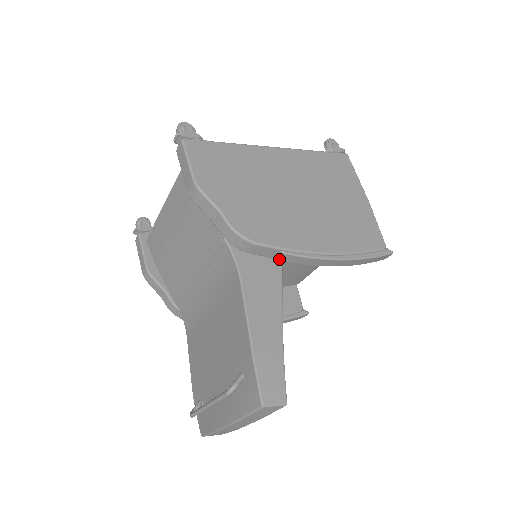
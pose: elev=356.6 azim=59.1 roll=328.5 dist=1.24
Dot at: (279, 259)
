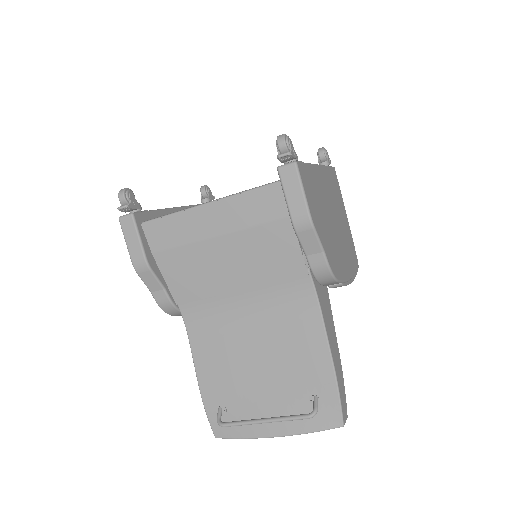
Dot at: (332, 287)
